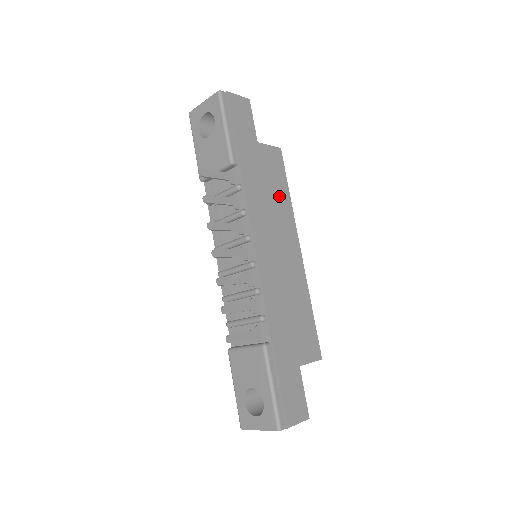
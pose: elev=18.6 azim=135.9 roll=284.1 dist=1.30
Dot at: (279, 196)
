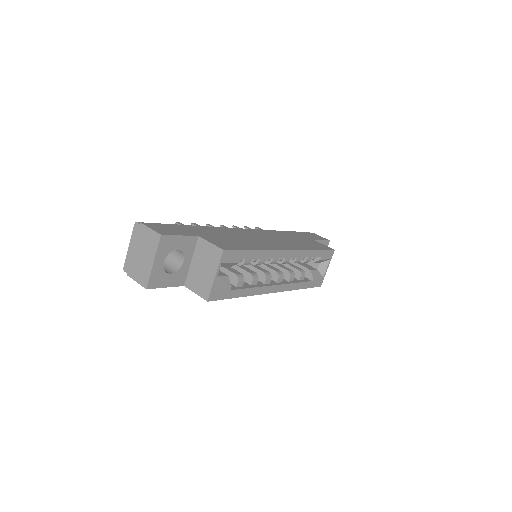
Dot at: (302, 244)
